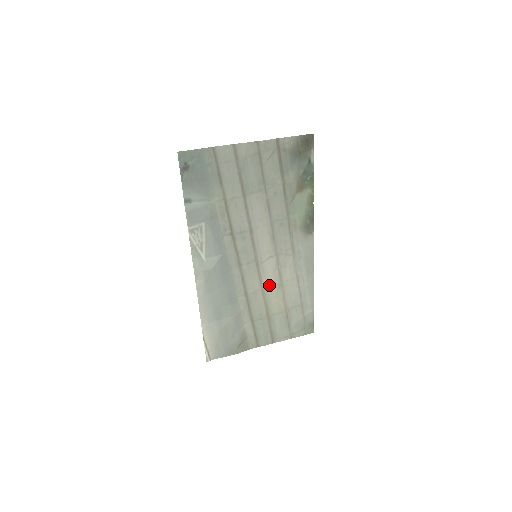
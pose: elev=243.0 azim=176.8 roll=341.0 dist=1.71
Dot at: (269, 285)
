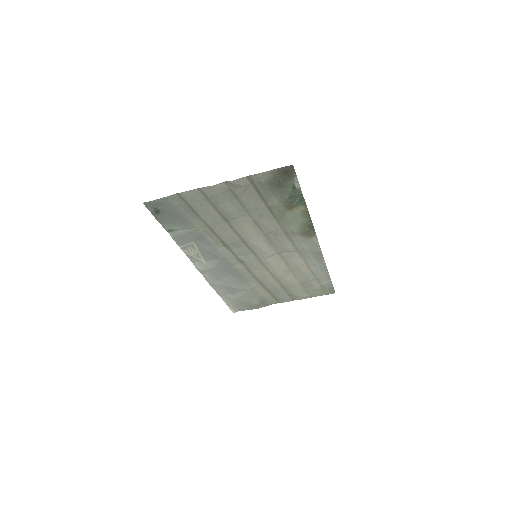
Dot at: (277, 271)
